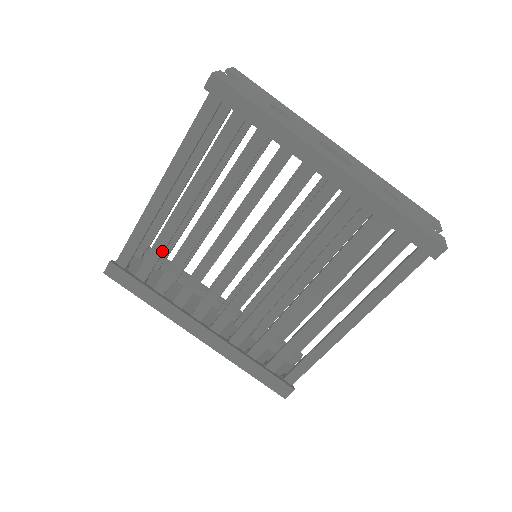
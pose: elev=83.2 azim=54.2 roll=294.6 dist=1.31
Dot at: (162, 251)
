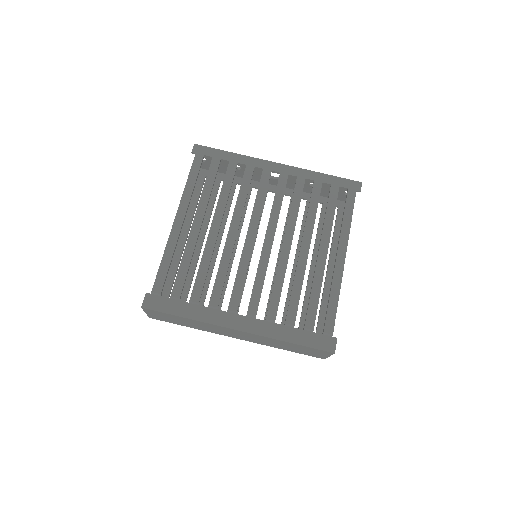
Dot at: (189, 263)
